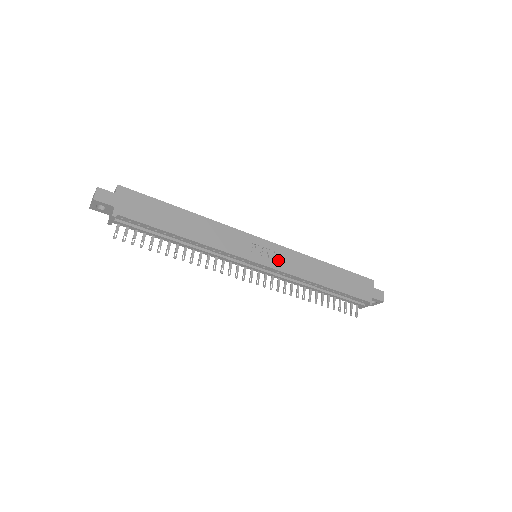
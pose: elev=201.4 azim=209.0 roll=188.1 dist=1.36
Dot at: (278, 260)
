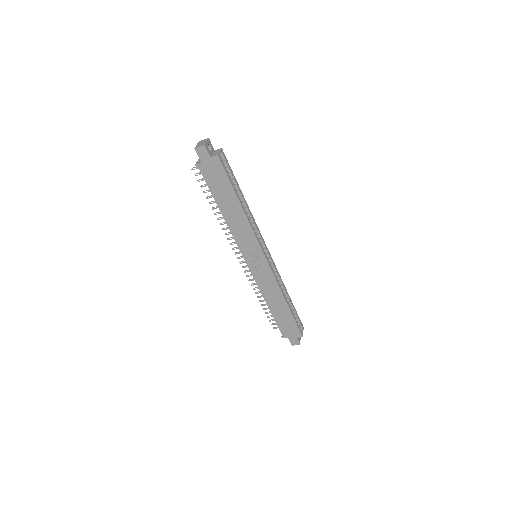
Dot at: (260, 273)
